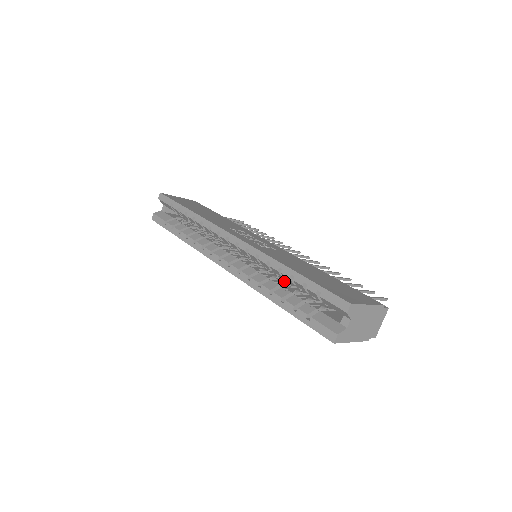
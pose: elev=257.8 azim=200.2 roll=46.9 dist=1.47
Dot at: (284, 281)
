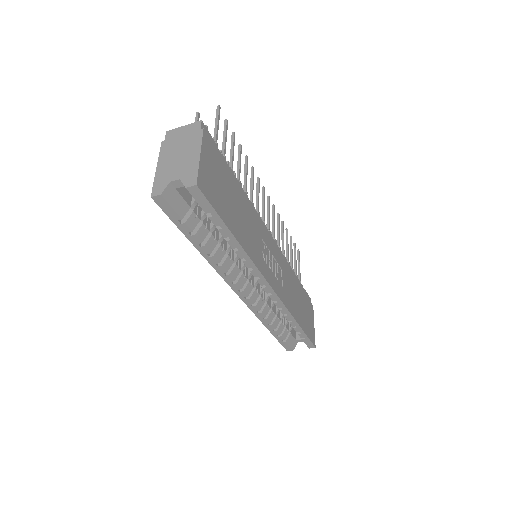
Dot at: occluded
